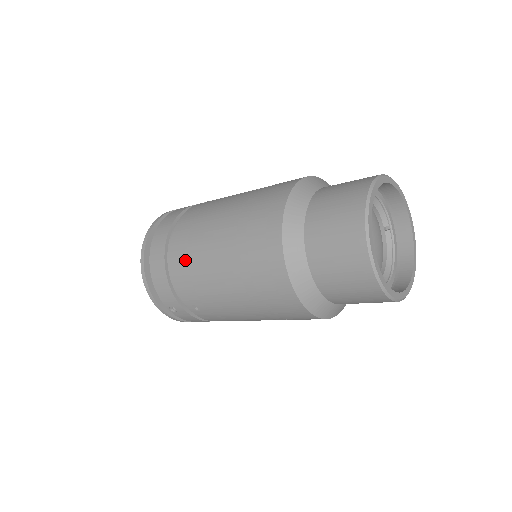
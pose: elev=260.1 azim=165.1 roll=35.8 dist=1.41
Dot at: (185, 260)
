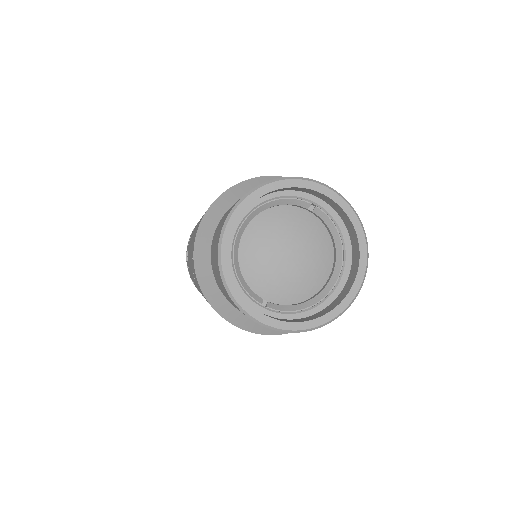
Dot at: occluded
